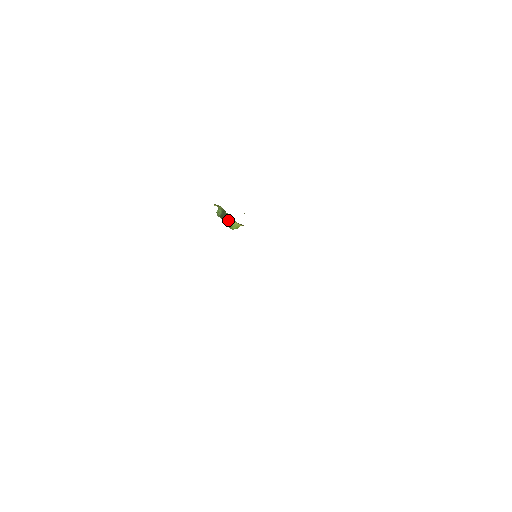
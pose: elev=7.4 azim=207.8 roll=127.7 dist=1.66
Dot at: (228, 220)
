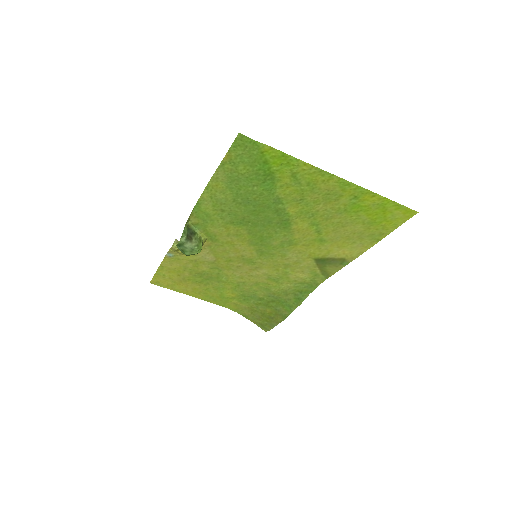
Dot at: (197, 239)
